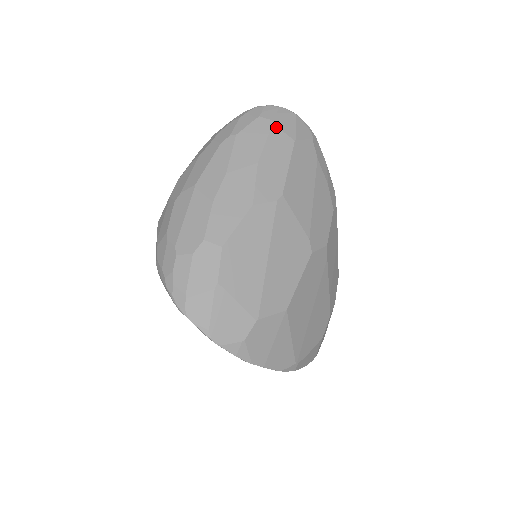
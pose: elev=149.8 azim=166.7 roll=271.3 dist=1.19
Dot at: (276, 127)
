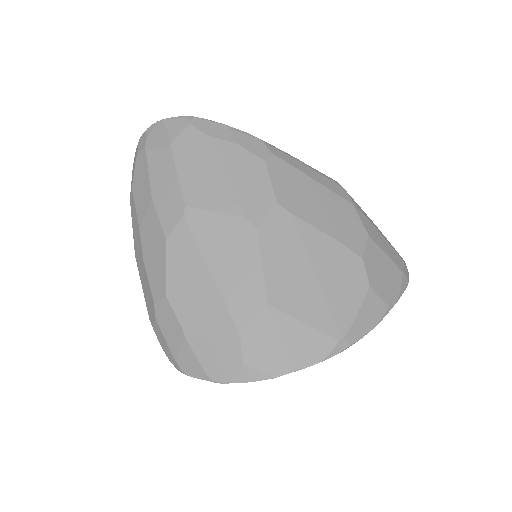
Dot at: (150, 151)
